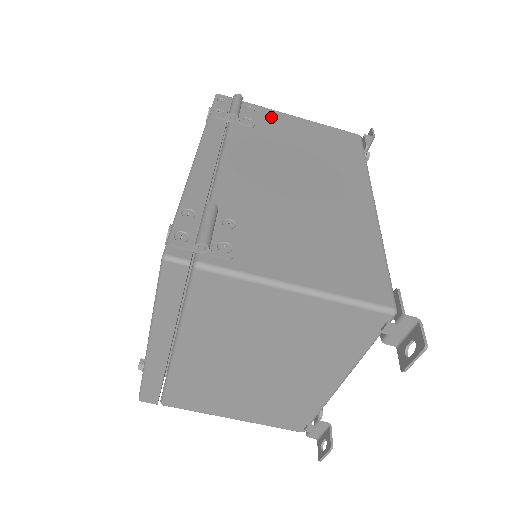
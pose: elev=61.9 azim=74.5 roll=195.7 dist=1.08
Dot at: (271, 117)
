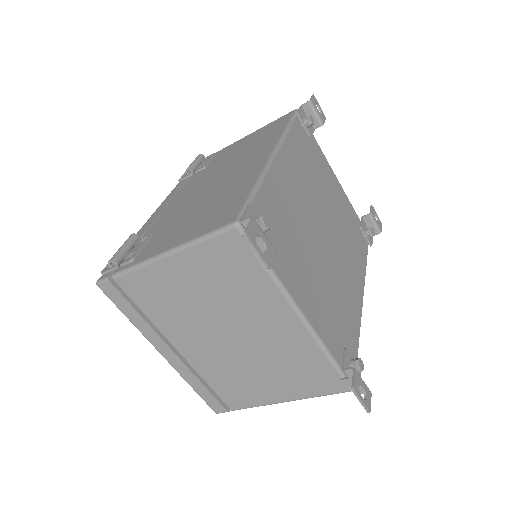
Dot at: (224, 151)
